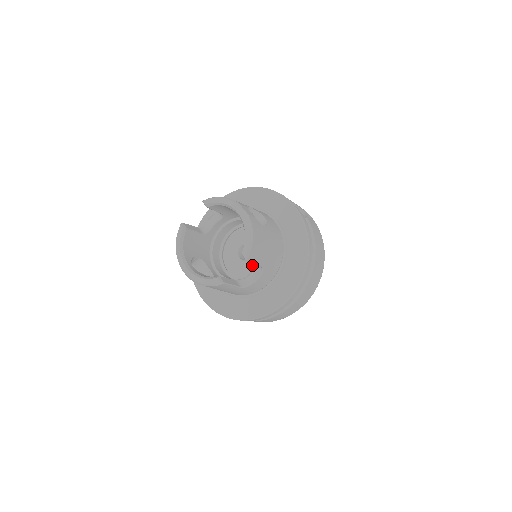
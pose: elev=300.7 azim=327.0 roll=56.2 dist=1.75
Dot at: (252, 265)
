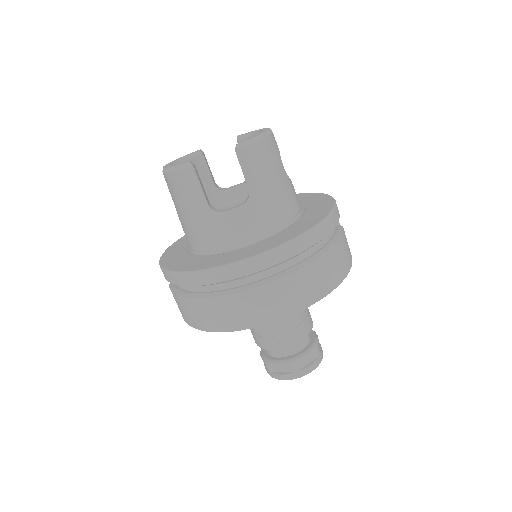
Dot at: occluded
